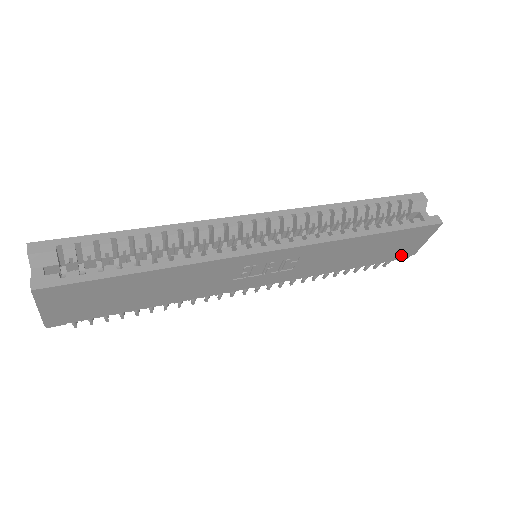
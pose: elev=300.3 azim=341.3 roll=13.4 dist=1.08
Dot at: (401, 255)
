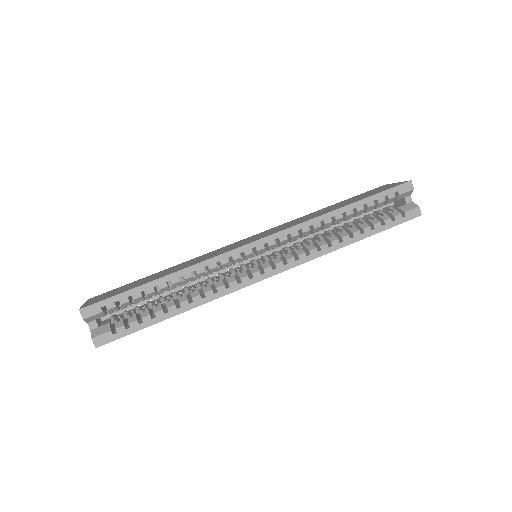
Dot at: occluded
